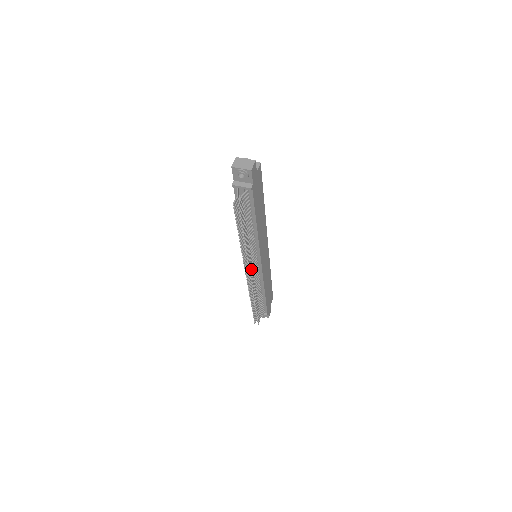
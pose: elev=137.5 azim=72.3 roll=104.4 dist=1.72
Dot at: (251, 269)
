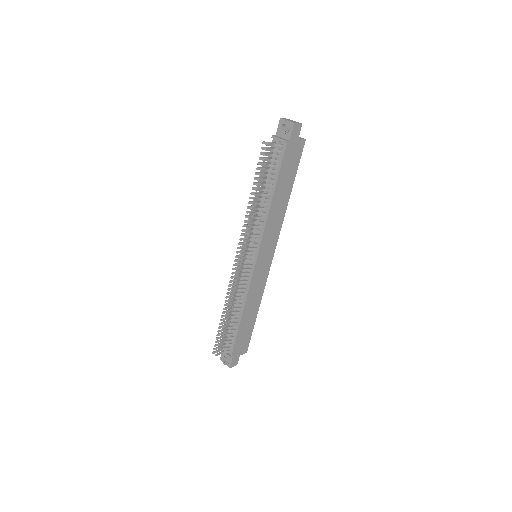
Dot at: (244, 253)
